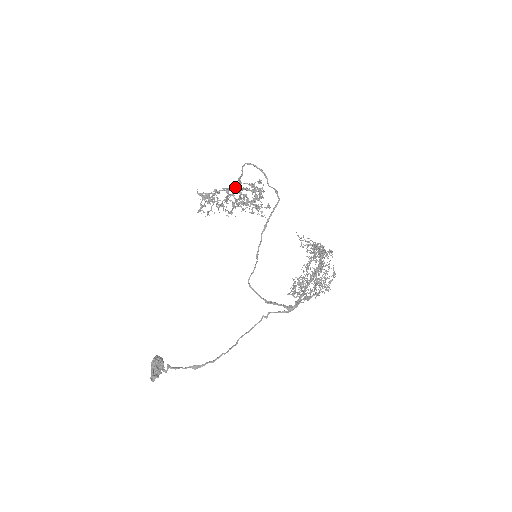
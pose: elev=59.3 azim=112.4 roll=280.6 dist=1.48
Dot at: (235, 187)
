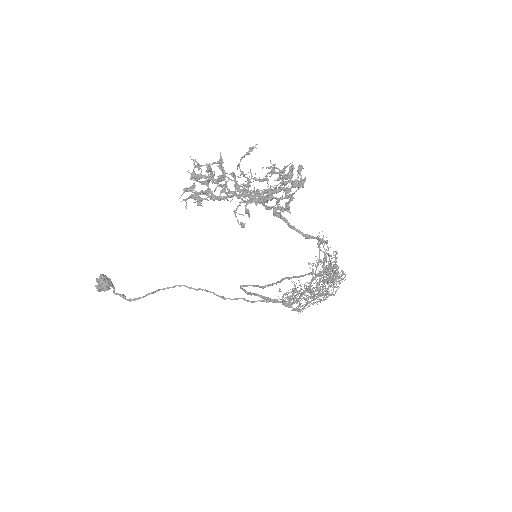
Dot at: (262, 204)
